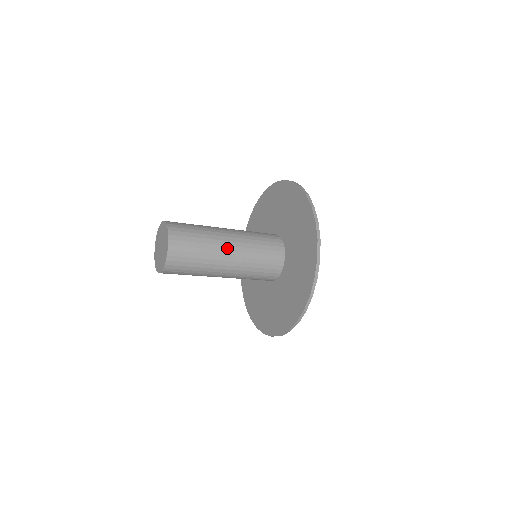
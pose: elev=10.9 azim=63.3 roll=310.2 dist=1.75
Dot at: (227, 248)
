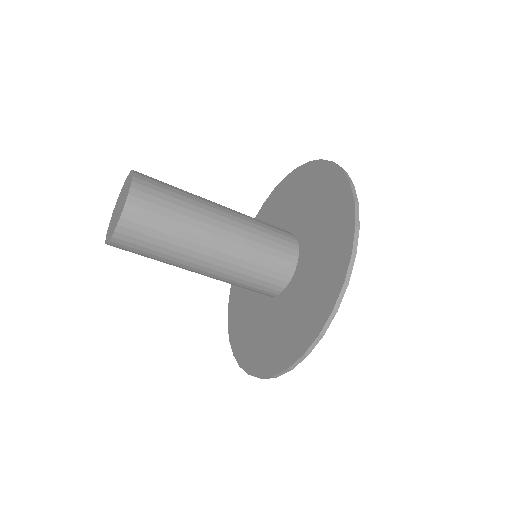
Dot at: (216, 205)
